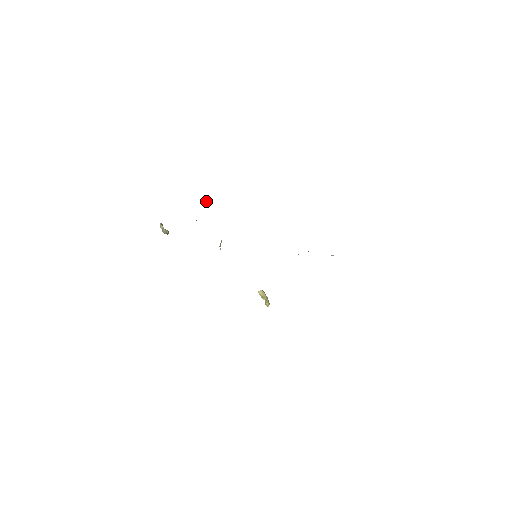
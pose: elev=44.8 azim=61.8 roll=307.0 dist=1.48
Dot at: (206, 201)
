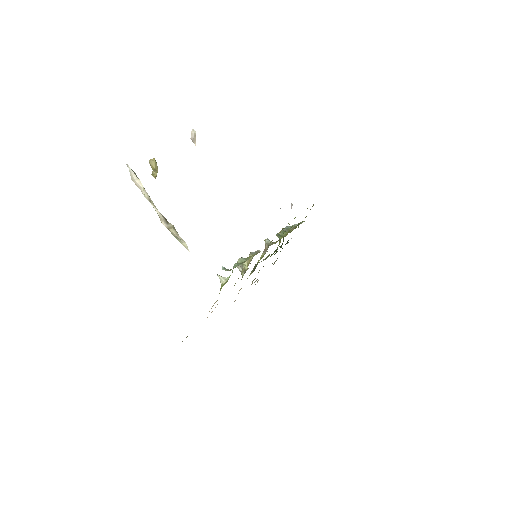
Dot at: (194, 130)
